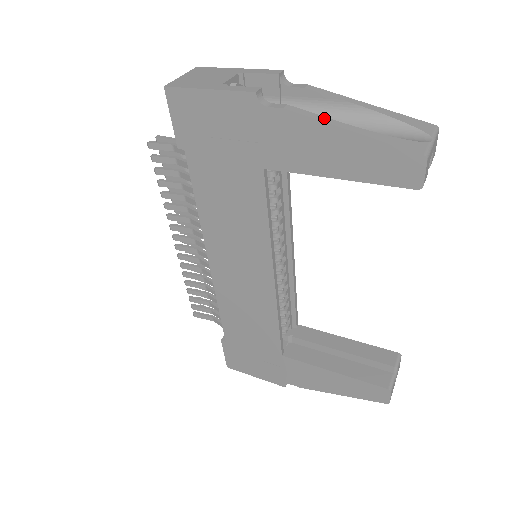
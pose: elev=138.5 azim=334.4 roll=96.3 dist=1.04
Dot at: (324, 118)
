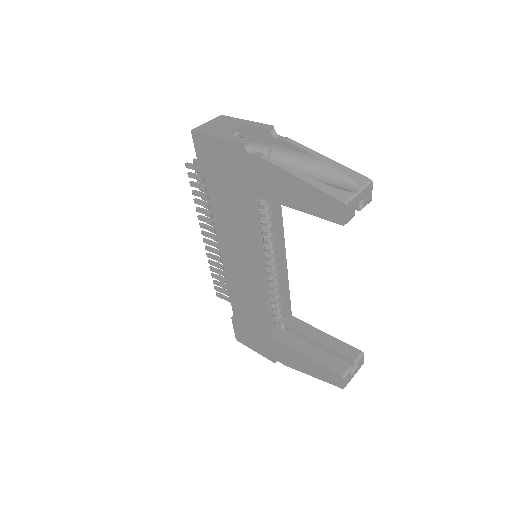
Dot at: (285, 167)
